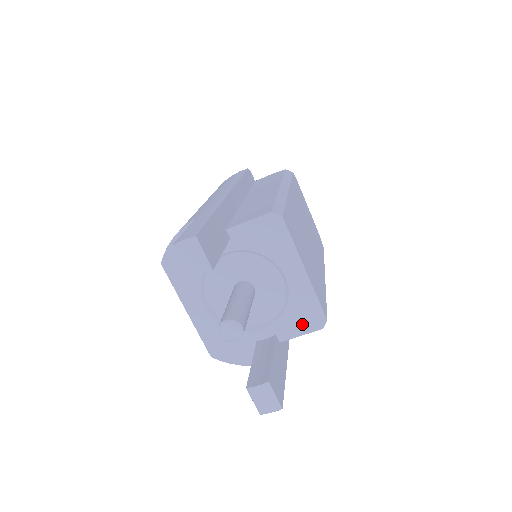
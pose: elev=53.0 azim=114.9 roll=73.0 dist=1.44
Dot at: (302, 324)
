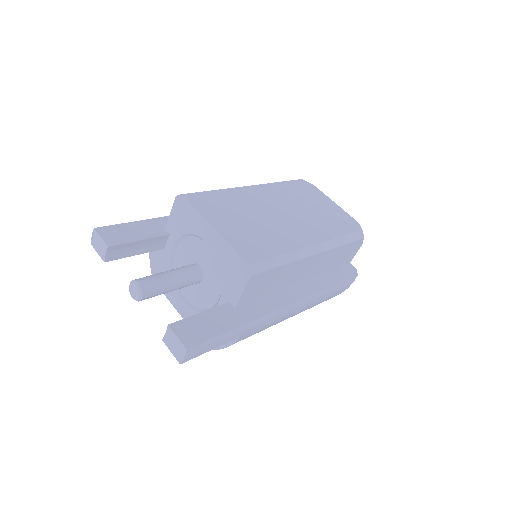
Dot at: (237, 280)
